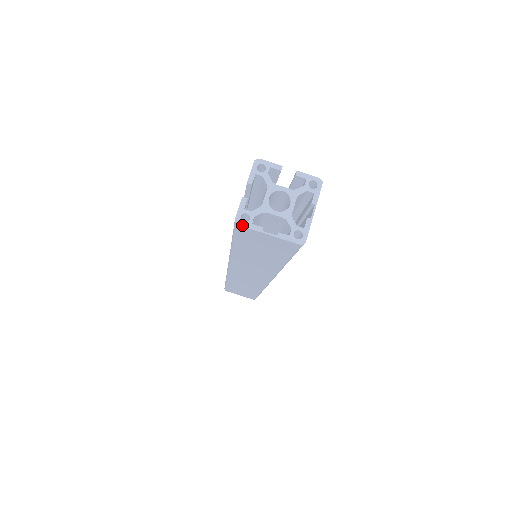
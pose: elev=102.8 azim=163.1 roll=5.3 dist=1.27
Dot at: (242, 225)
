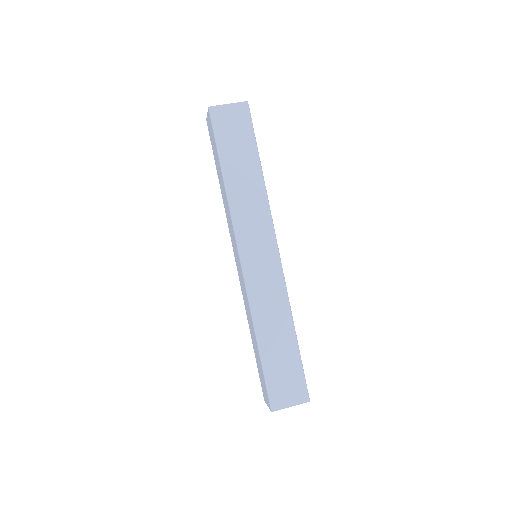
Dot at: occluded
